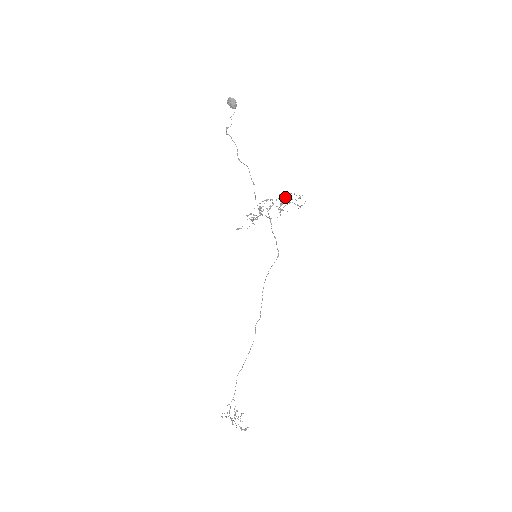
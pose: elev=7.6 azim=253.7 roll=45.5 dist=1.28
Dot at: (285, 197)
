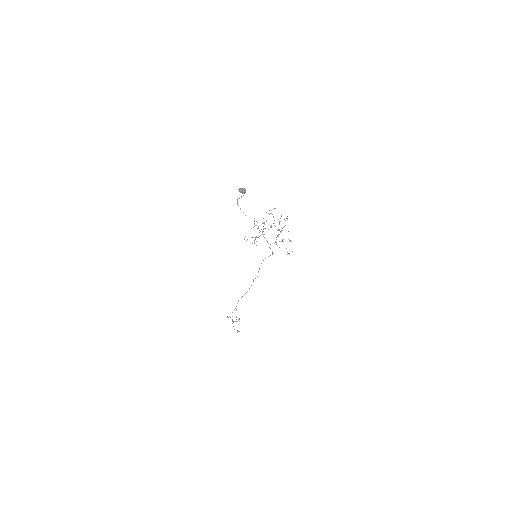
Dot at: occluded
